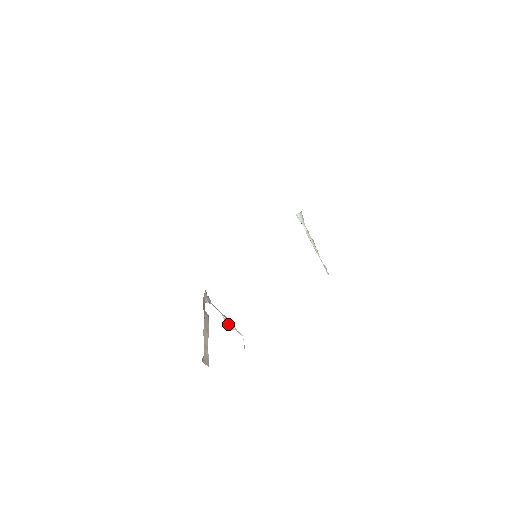
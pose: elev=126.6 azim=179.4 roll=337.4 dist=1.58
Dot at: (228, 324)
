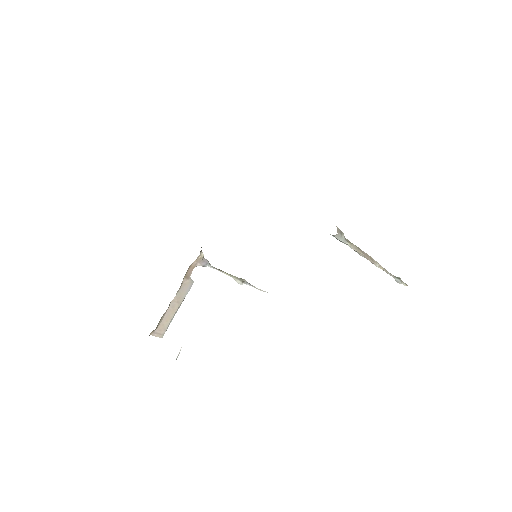
Dot at: (240, 283)
